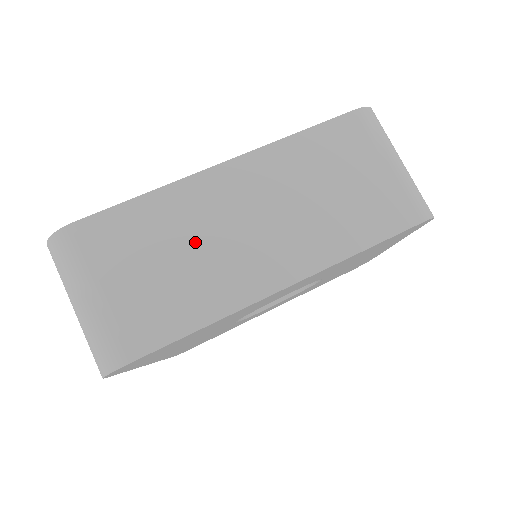
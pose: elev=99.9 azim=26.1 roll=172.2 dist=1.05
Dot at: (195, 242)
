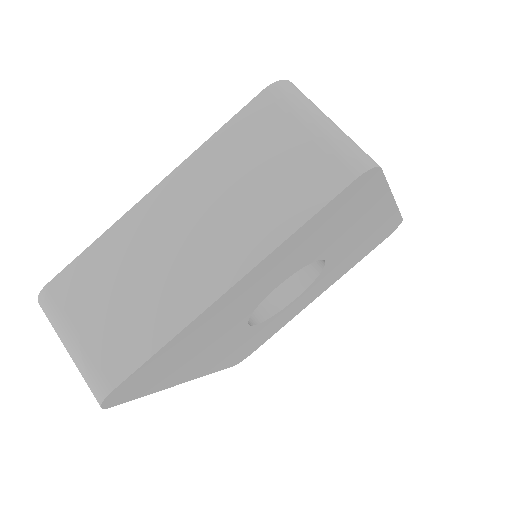
Dot at: (143, 270)
